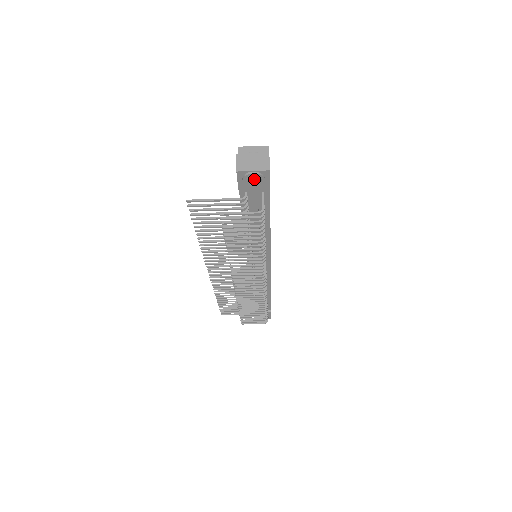
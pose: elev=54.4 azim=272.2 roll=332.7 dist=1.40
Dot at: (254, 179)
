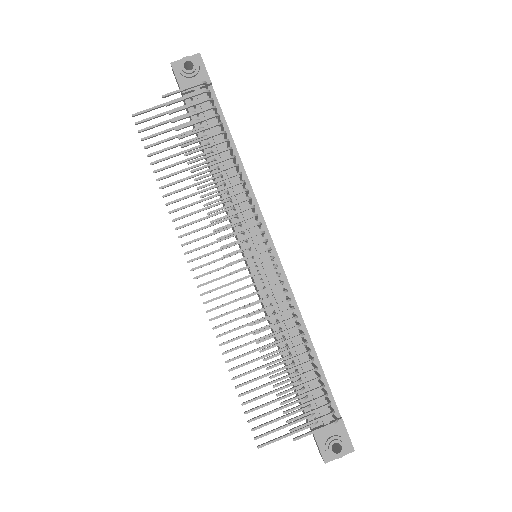
Dot at: (191, 73)
